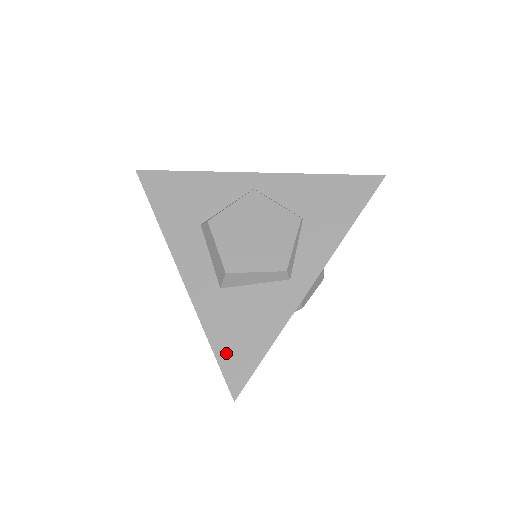
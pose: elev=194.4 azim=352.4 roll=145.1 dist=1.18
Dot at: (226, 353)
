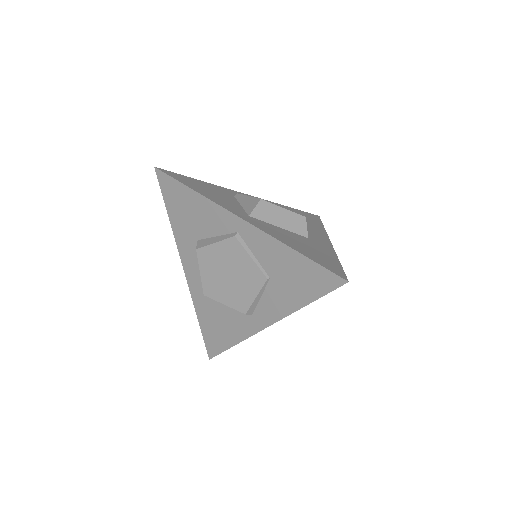
Dot at: (207, 333)
